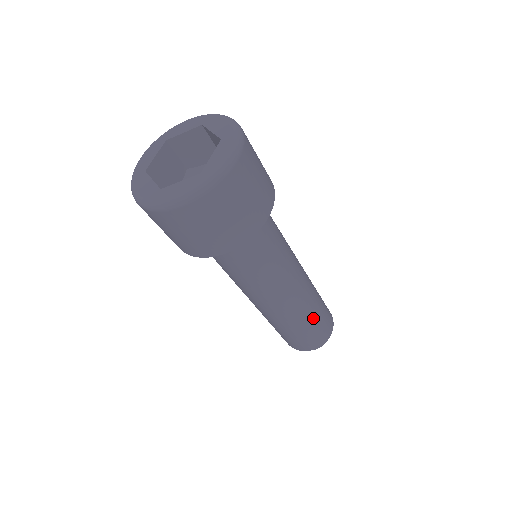
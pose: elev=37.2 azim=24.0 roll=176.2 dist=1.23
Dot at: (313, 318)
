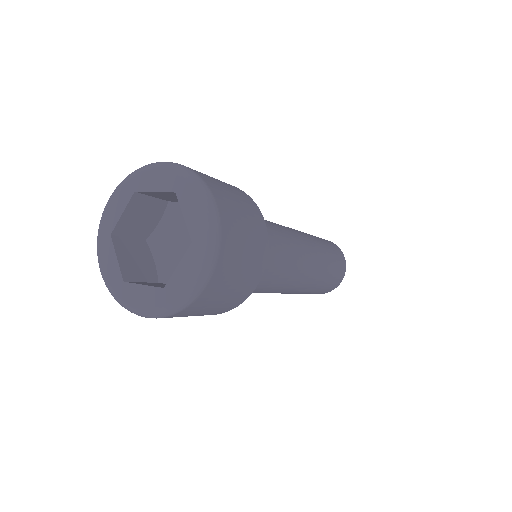
Dot at: (317, 288)
